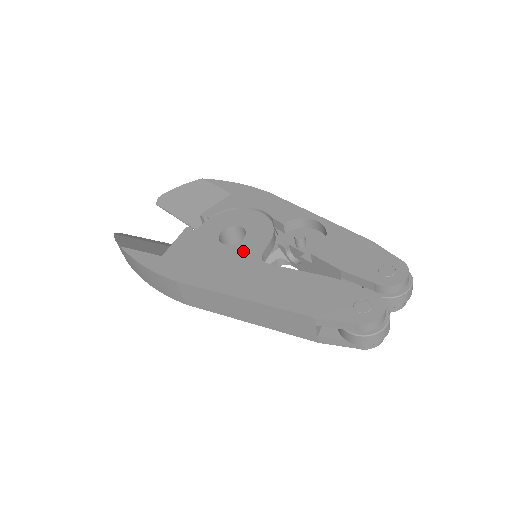
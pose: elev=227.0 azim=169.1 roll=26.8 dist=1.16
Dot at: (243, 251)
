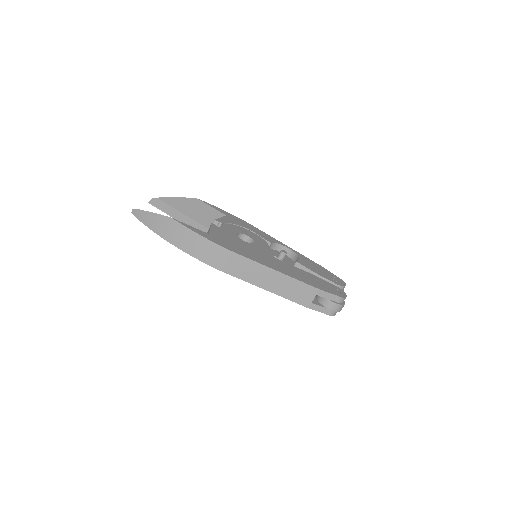
Dot at: (259, 248)
